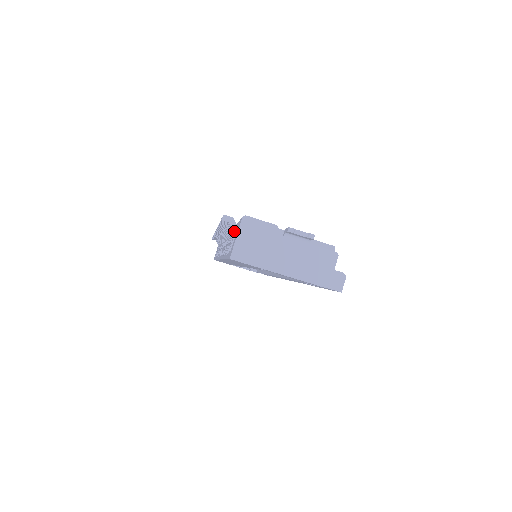
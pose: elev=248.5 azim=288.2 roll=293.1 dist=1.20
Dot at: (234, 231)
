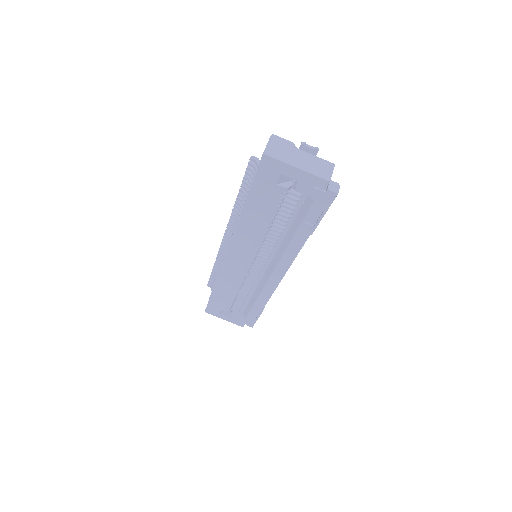
Dot at: occluded
